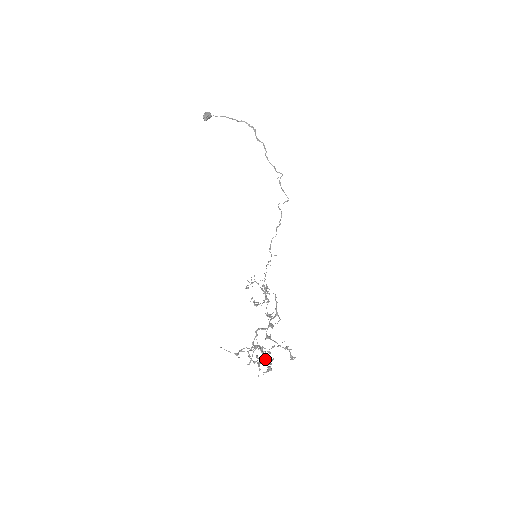
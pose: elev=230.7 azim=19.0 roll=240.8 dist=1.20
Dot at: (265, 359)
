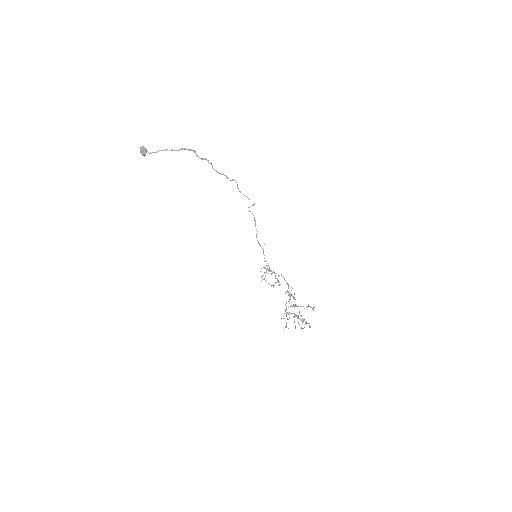
Dot at: occluded
